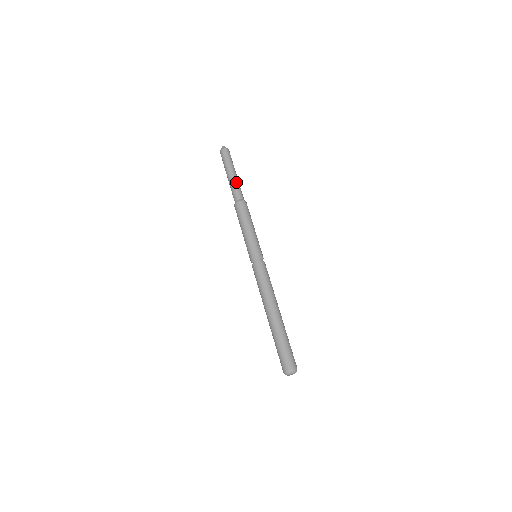
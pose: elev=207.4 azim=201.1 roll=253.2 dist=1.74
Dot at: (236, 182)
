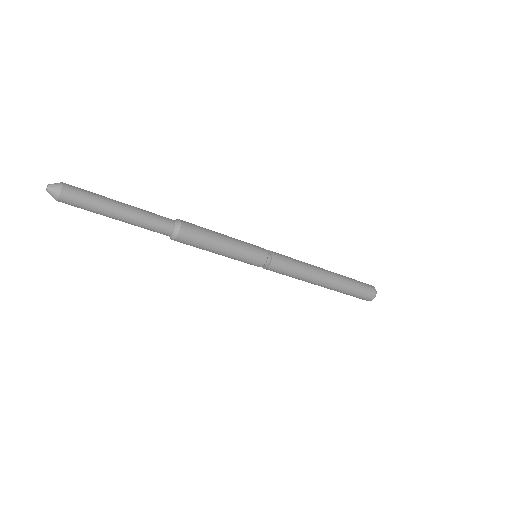
Dot at: (140, 219)
